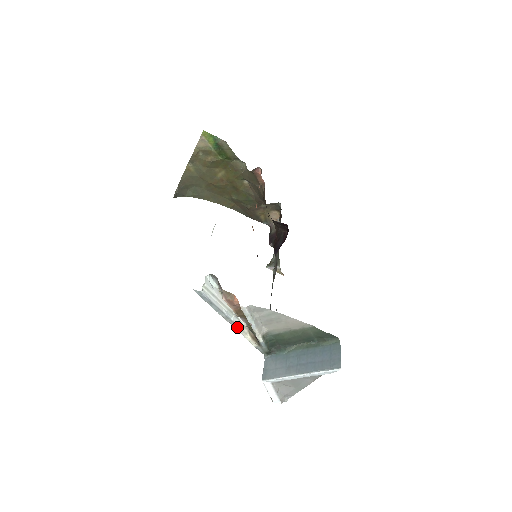
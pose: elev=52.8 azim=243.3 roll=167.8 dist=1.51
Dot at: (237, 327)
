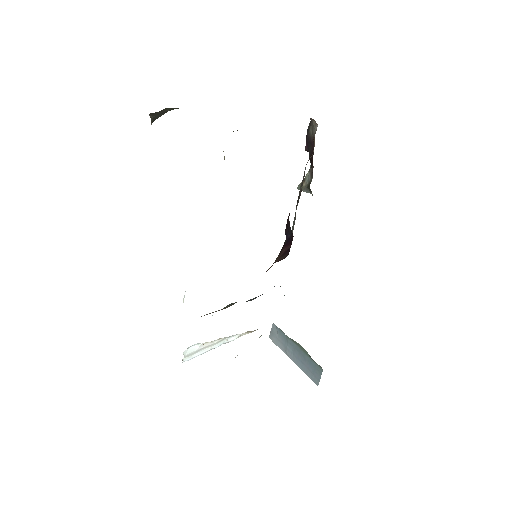
Dot at: (232, 340)
